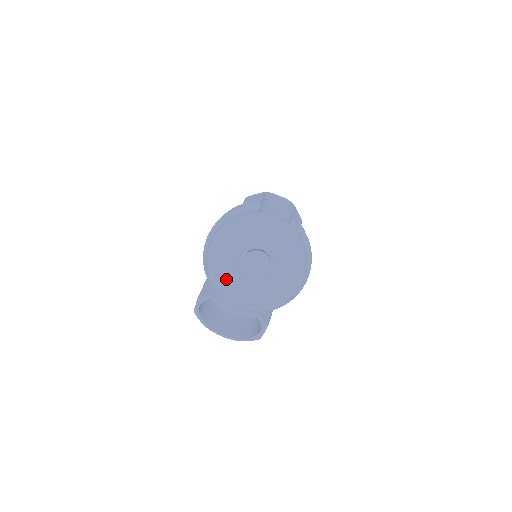
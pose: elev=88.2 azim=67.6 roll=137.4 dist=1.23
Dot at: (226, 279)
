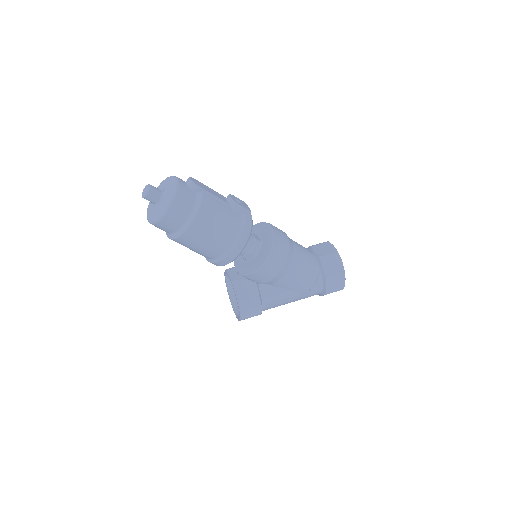
Dot at: (150, 204)
